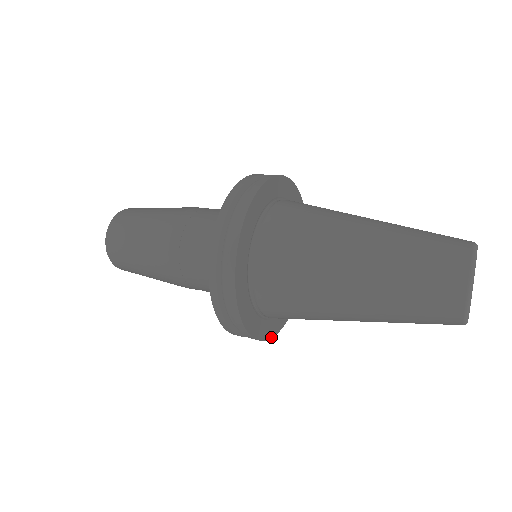
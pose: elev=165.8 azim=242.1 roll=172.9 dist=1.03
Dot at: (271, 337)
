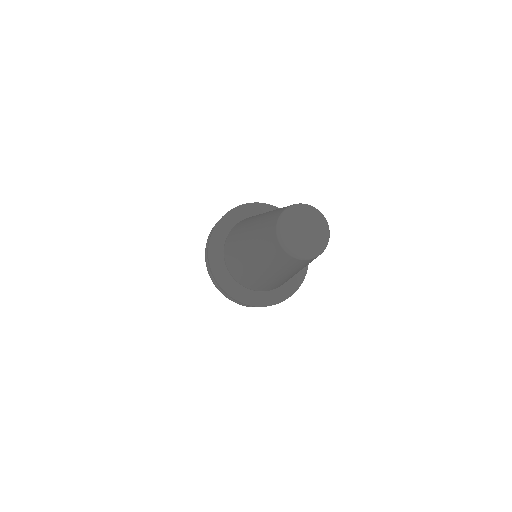
Dot at: (261, 306)
